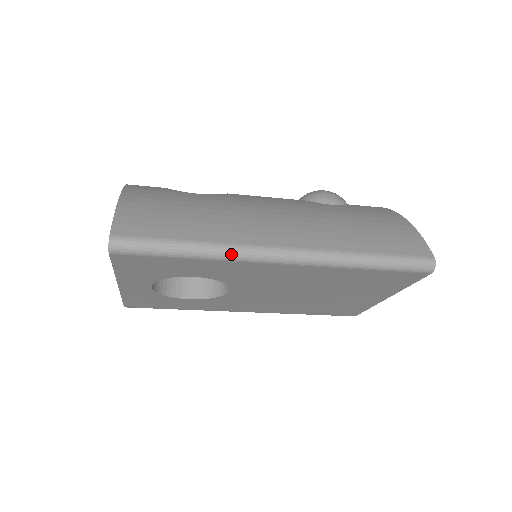
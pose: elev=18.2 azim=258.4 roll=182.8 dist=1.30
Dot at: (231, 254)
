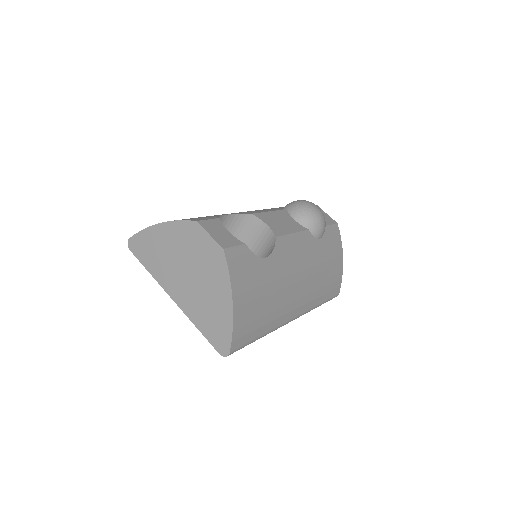
Dot at: occluded
